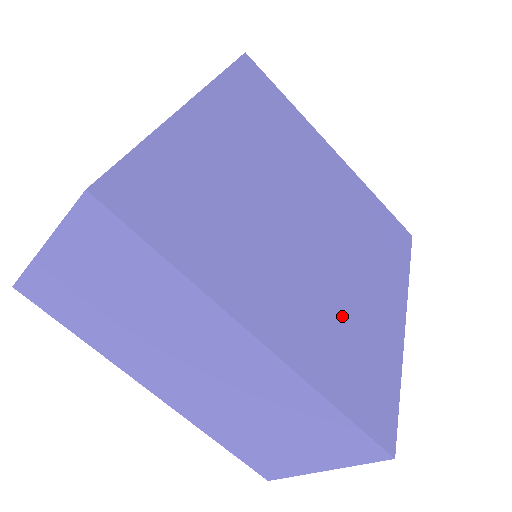
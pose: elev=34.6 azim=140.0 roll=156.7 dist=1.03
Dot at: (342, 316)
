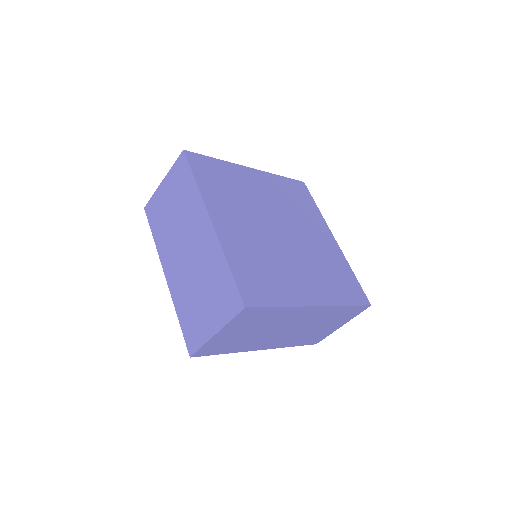
Dot at: (267, 260)
